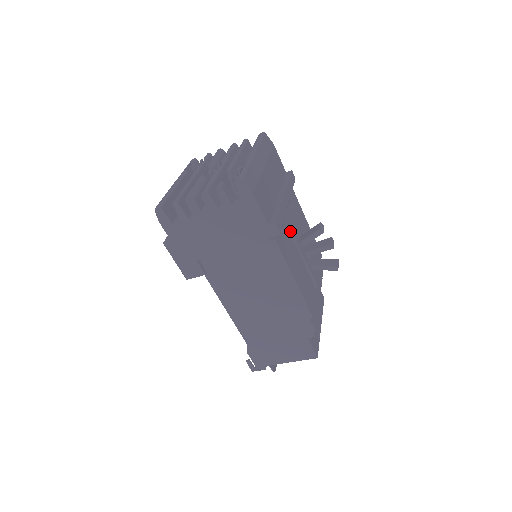
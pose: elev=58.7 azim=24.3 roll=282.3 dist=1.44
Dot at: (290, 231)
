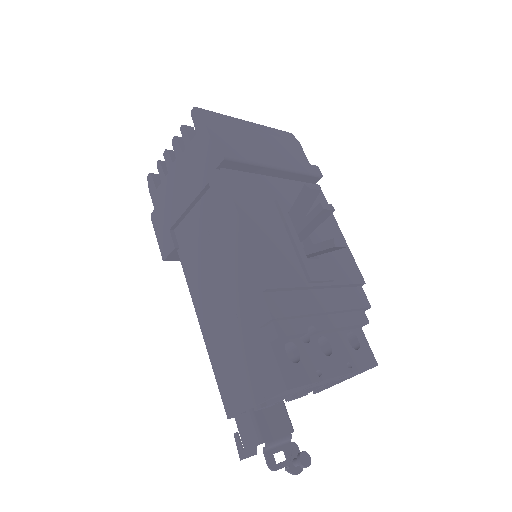
Dot at: (275, 197)
